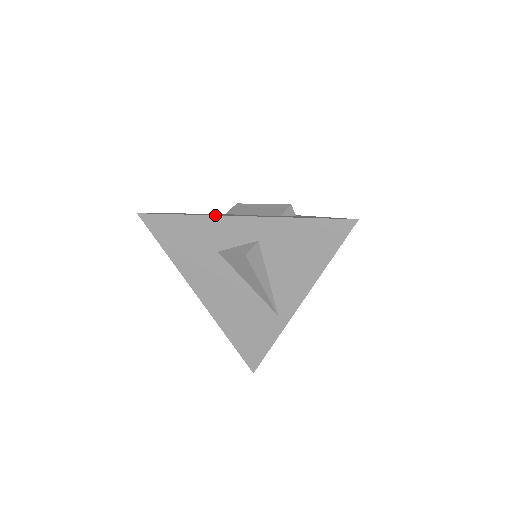
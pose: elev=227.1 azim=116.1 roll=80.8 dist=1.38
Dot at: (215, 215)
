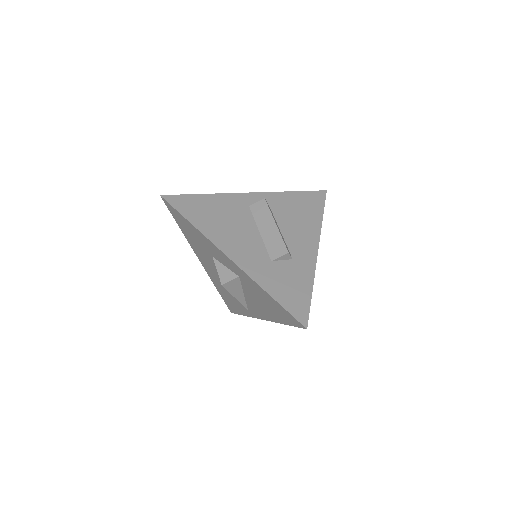
Dot at: (212, 242)
